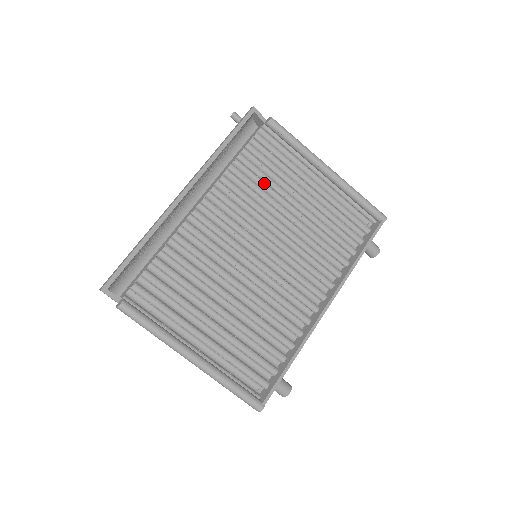
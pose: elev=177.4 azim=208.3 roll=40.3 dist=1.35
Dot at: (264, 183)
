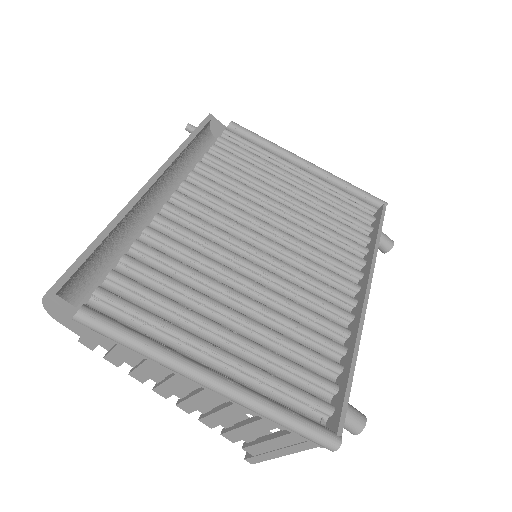
Dot at: (242, 179)
